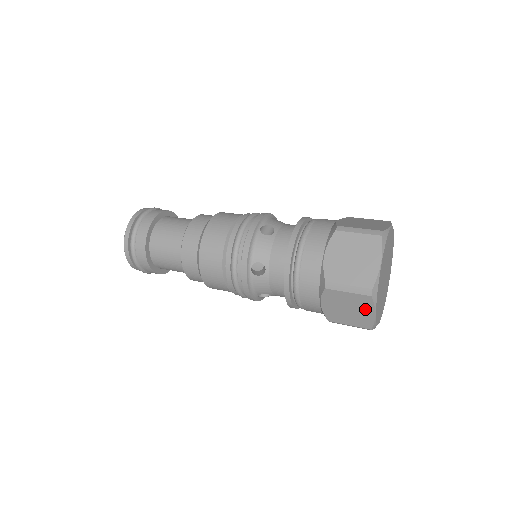
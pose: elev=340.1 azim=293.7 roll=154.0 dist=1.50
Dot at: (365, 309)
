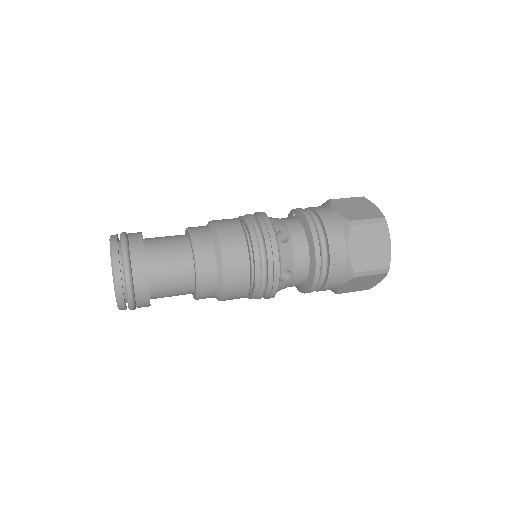
Dot at: (383, 241)
